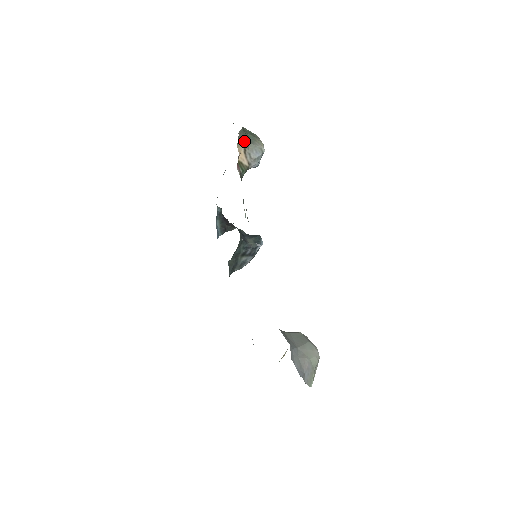
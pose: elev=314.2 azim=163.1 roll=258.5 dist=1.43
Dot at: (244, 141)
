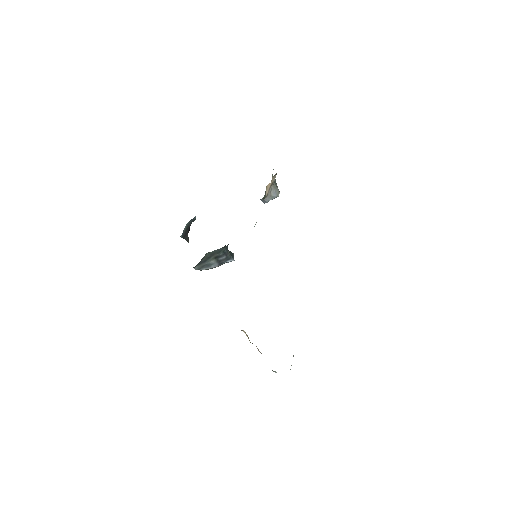
Dot at: occluded
